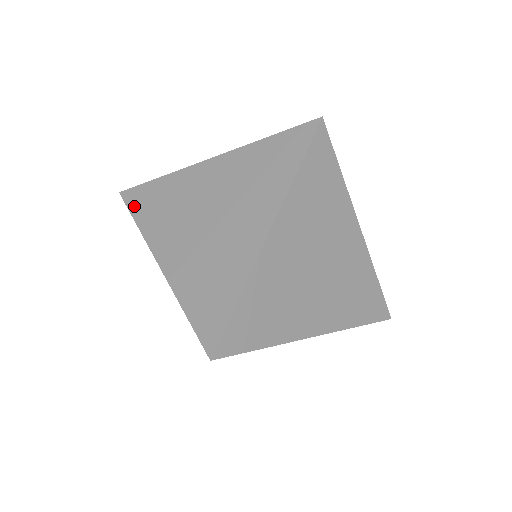
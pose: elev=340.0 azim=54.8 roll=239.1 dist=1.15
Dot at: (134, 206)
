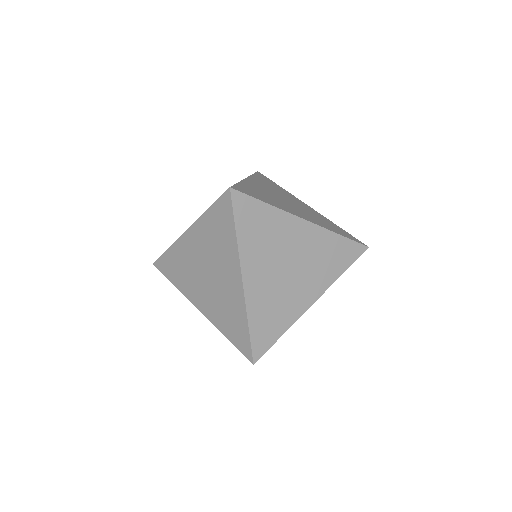
Dot at: (239, 215)
